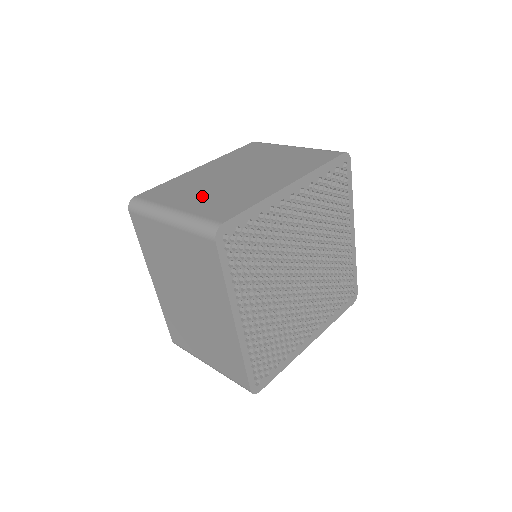
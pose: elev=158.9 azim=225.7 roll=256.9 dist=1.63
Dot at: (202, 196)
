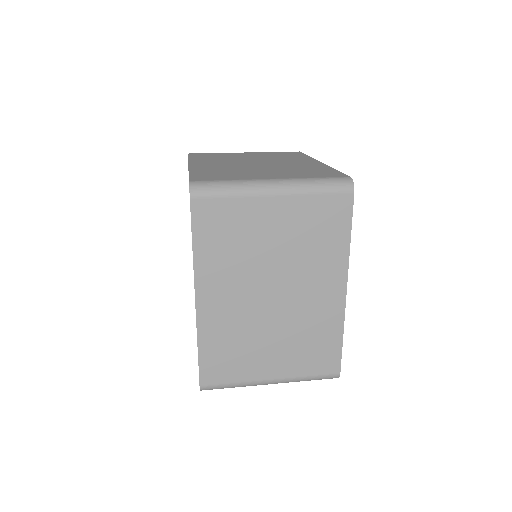
Dot at: (271, 172)
